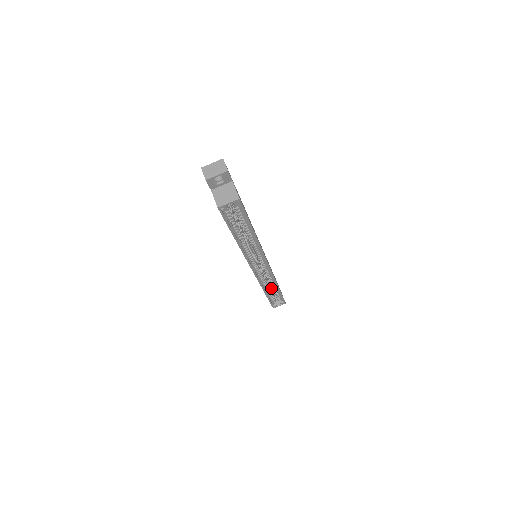
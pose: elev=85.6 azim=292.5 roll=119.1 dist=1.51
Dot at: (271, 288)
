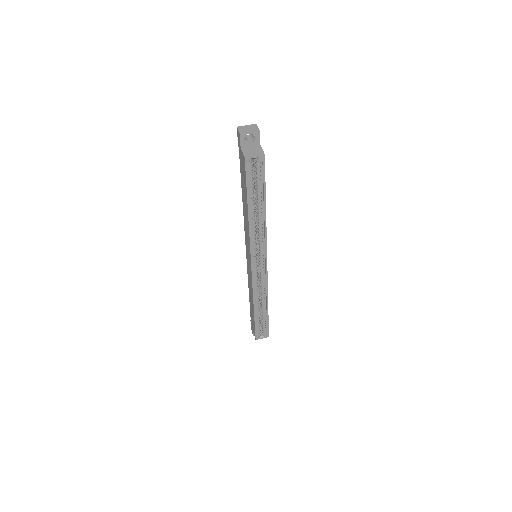
Dot at: occluded
